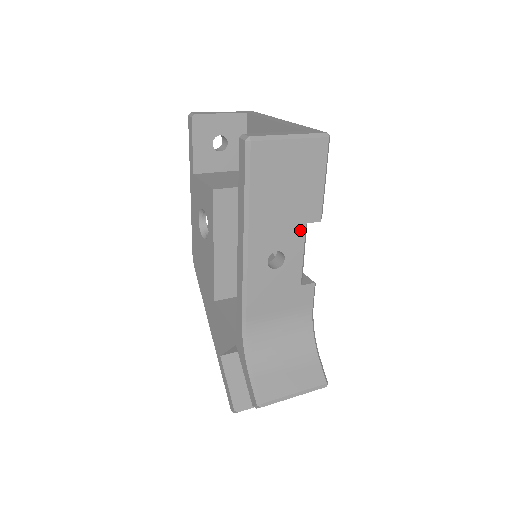
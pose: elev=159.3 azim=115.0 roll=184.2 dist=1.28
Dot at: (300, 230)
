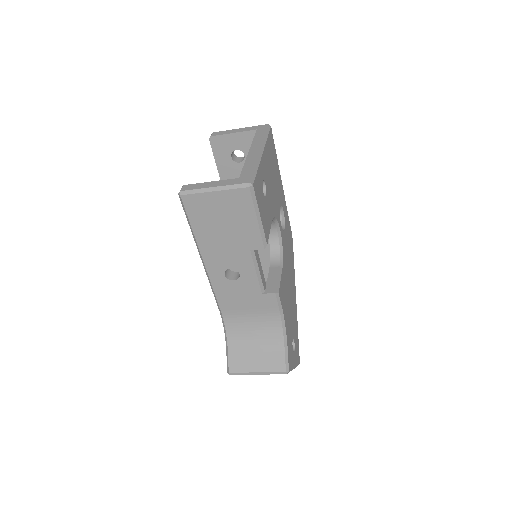
Dot at: (247, 255)
